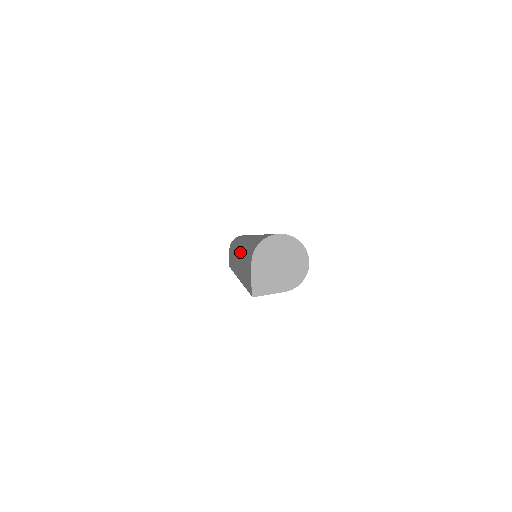
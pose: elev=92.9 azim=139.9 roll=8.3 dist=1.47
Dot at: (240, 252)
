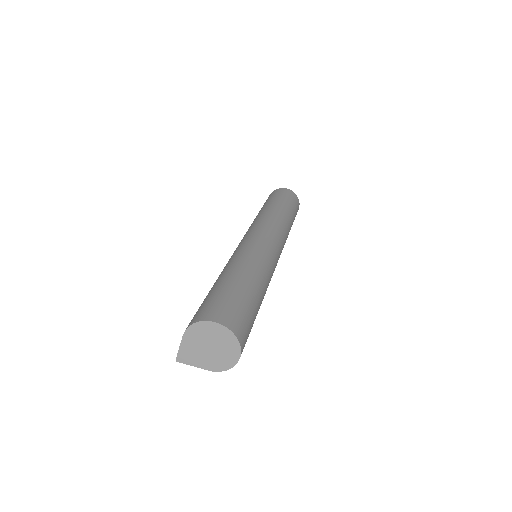
Dot at: occluded
